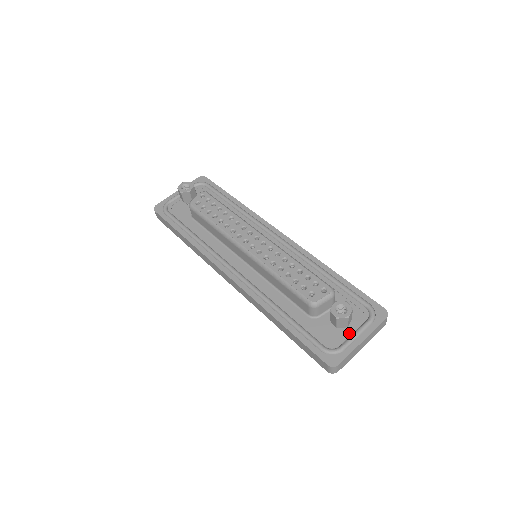
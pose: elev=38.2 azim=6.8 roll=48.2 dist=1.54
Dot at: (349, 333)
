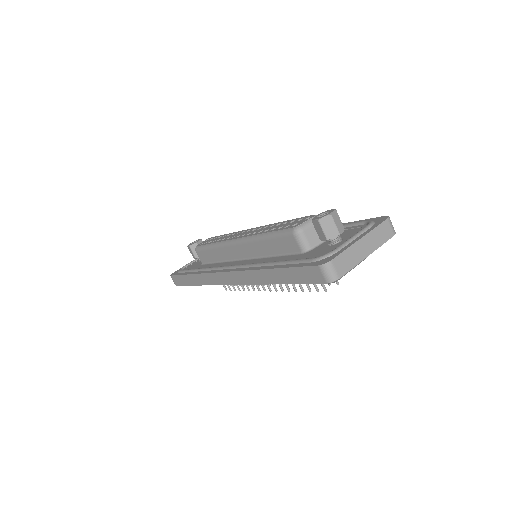
Dot at: occluded
